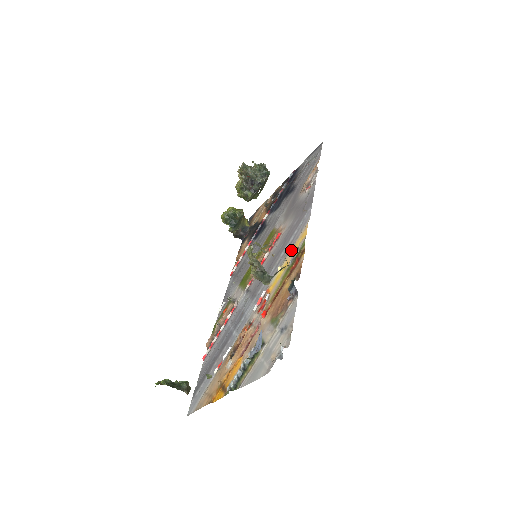
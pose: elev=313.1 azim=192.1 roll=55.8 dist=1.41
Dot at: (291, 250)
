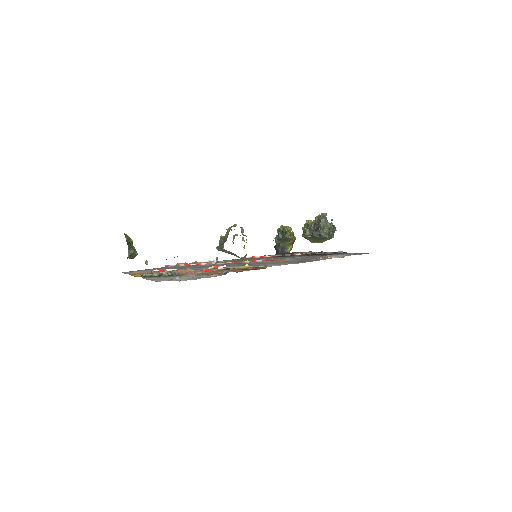
Dot at: occluded
